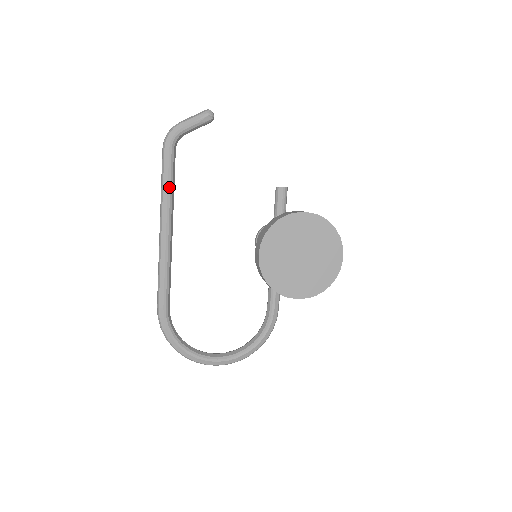
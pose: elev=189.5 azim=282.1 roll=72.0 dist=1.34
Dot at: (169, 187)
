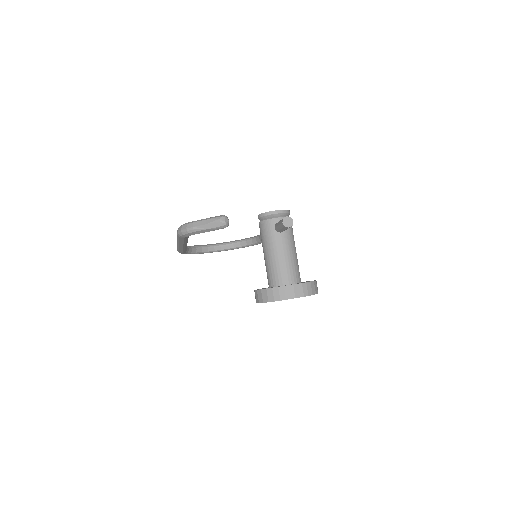
Dot at: (185, 242)
